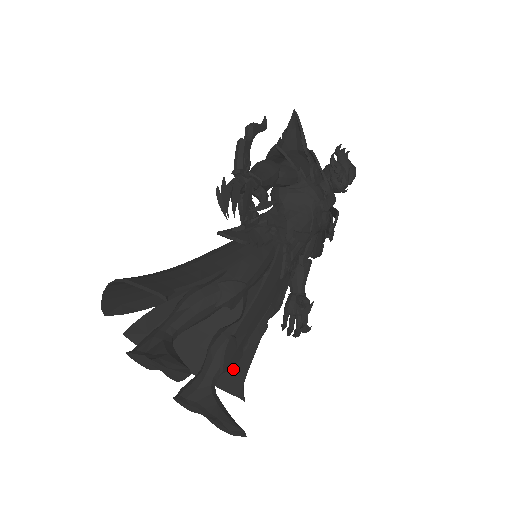
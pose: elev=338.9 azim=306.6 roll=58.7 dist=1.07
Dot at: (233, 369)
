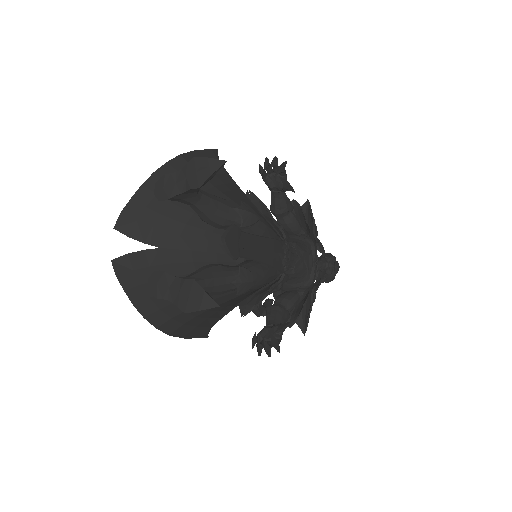
Dot at: (203, 320)
